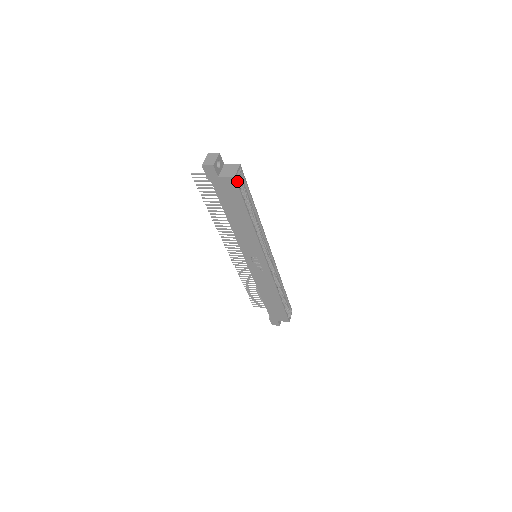
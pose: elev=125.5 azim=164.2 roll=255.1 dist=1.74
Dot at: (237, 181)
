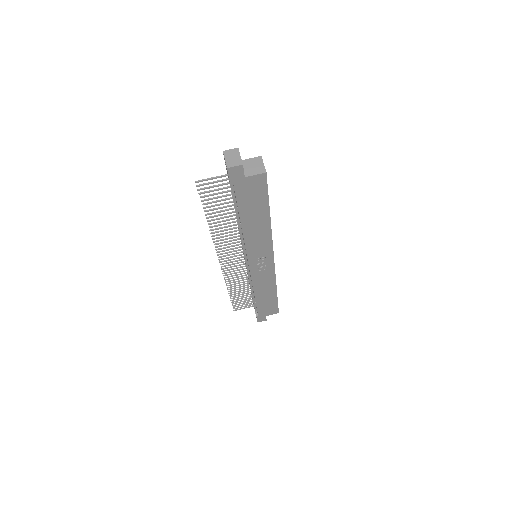
Dot at: (266, 177)
